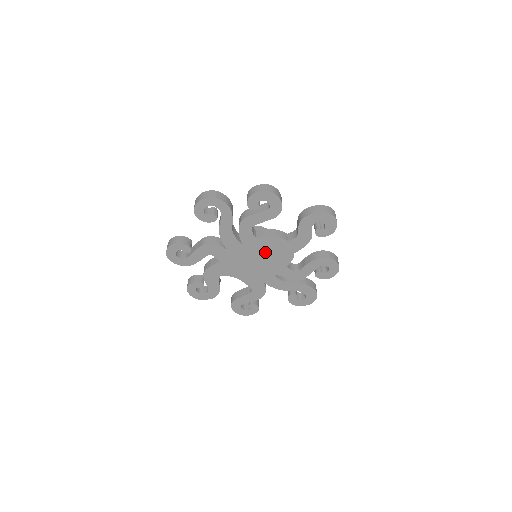
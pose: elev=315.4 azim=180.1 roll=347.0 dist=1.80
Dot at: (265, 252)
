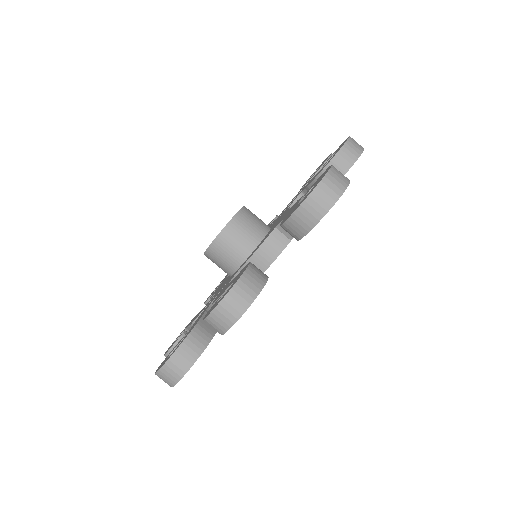
Dot at: occluded
